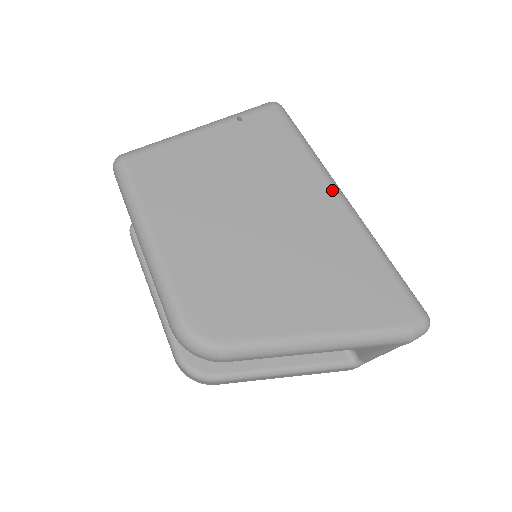
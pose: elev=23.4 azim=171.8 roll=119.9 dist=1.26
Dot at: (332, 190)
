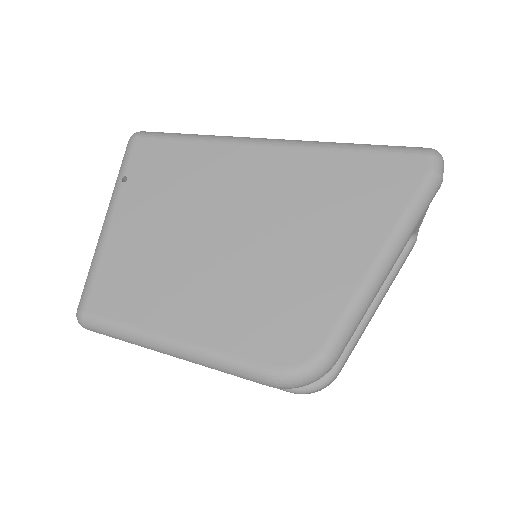
Dot at: (253, 146)
